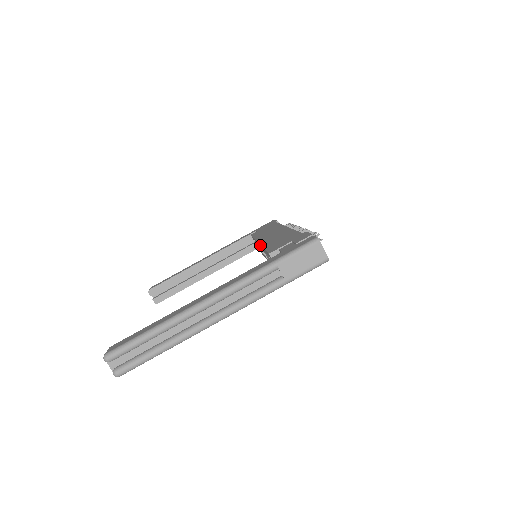
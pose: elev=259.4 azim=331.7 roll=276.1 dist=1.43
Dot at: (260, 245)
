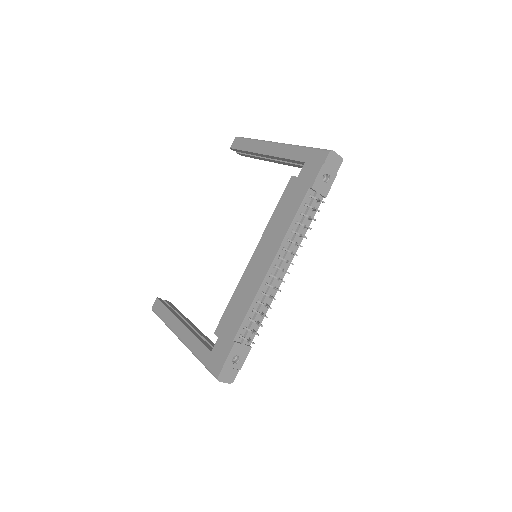
Dot at: (244, 272)
